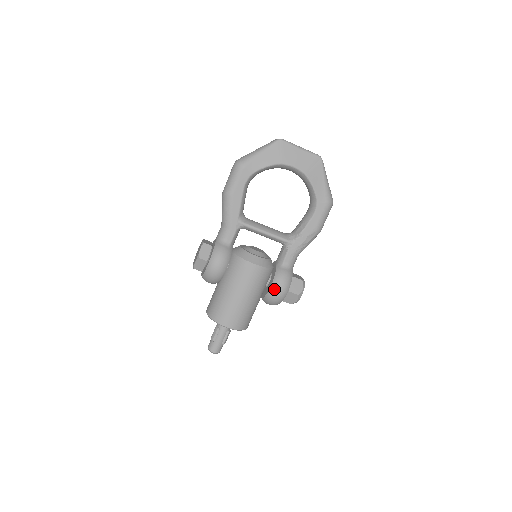
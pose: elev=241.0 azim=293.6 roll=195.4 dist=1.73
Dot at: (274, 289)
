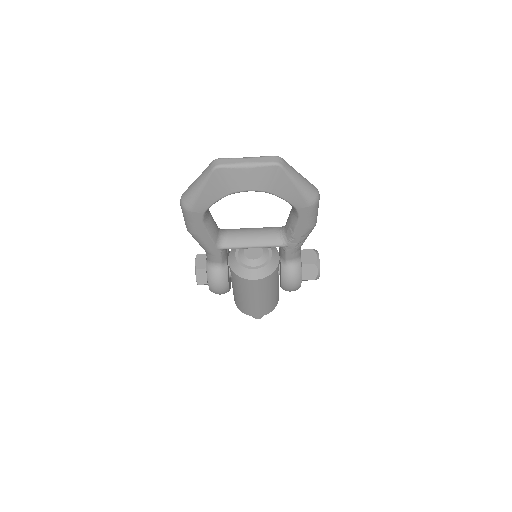
Dot at: (285, 288)
